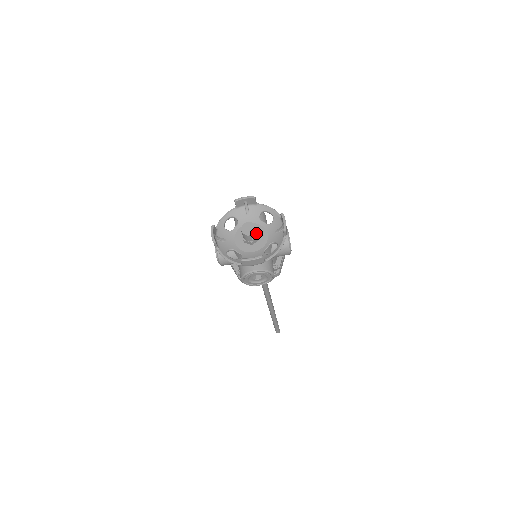
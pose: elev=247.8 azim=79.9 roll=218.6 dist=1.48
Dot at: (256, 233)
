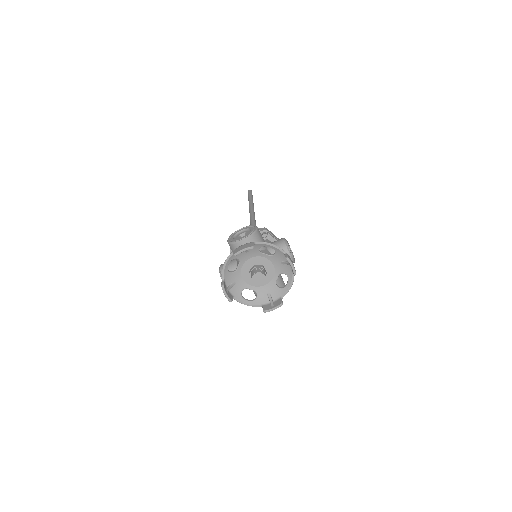
Dot at: (265, 277)
